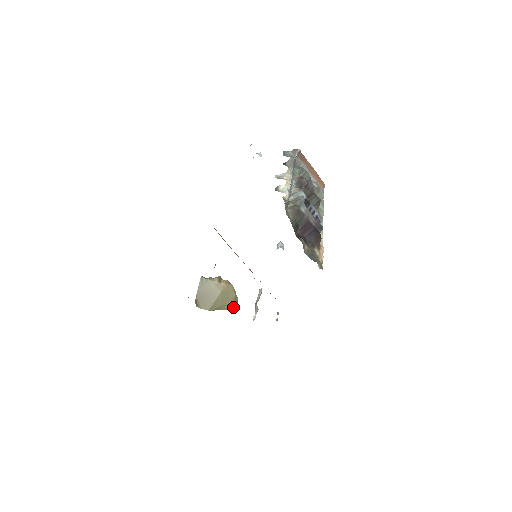
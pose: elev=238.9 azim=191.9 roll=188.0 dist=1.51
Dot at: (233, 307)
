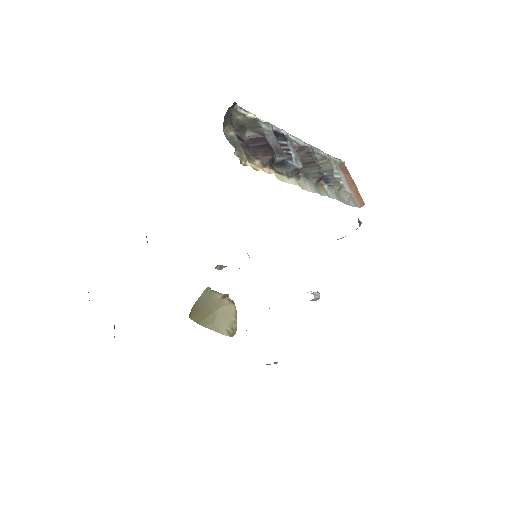
Dot at: (227, 334)
